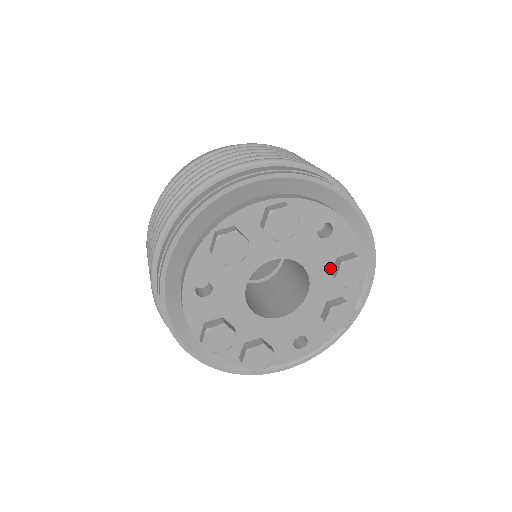
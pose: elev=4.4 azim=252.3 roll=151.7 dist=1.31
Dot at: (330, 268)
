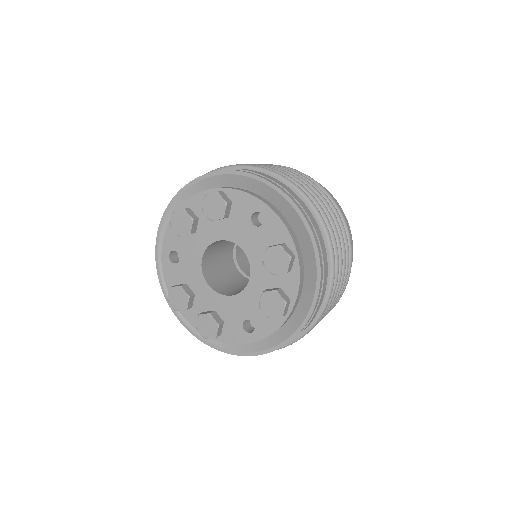
Dot at: occluded
